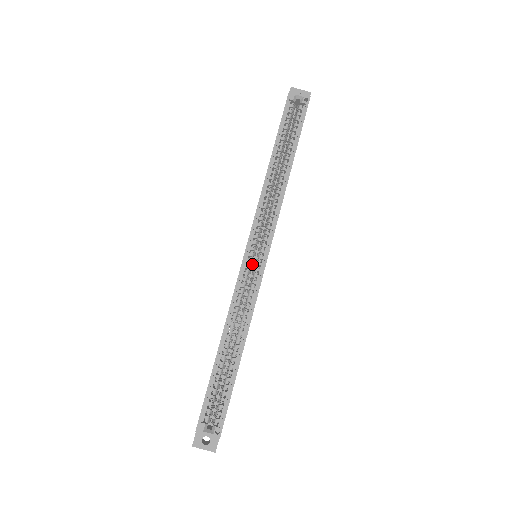
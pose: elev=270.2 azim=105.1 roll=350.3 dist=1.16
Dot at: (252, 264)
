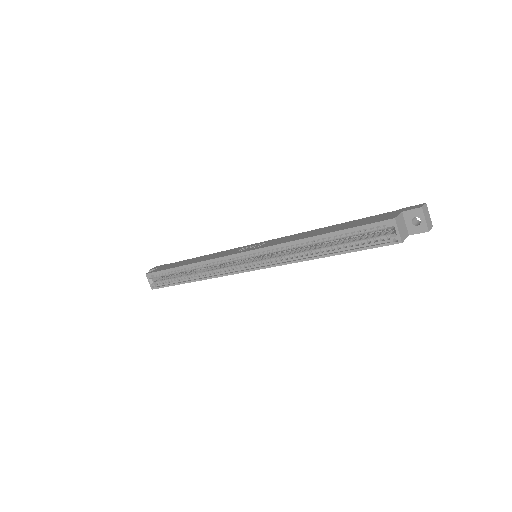
Dot at: (243, 259)
